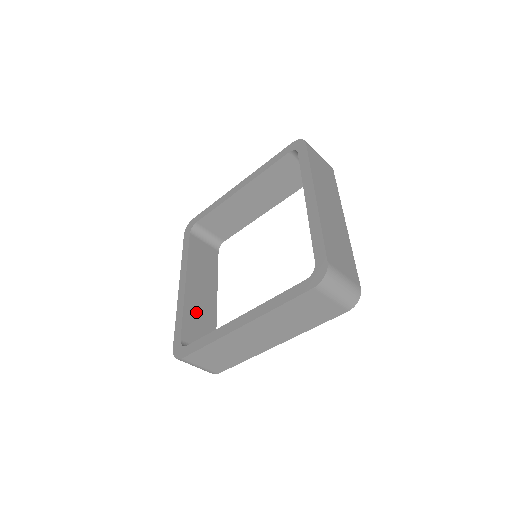
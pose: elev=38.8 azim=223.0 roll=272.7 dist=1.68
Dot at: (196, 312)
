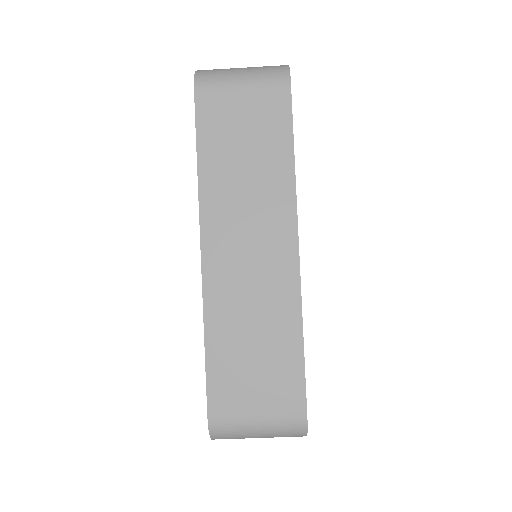
Dot at: occluded
